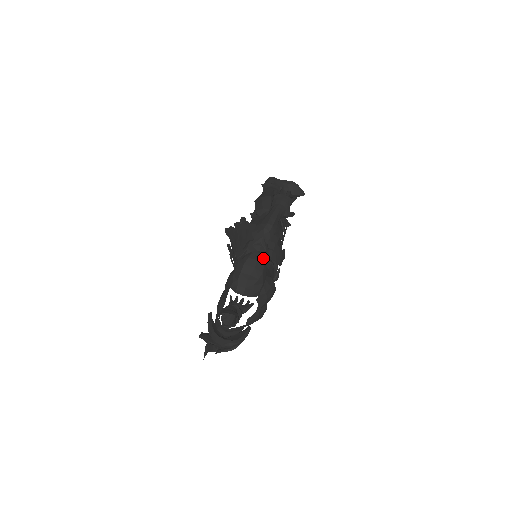
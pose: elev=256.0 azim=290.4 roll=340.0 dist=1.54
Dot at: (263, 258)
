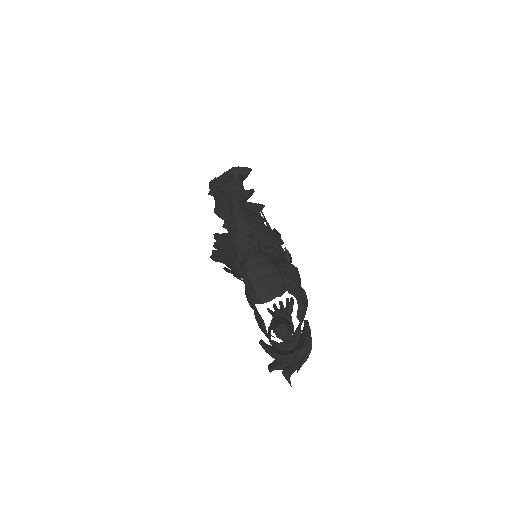
Dot at: (259, 251)
